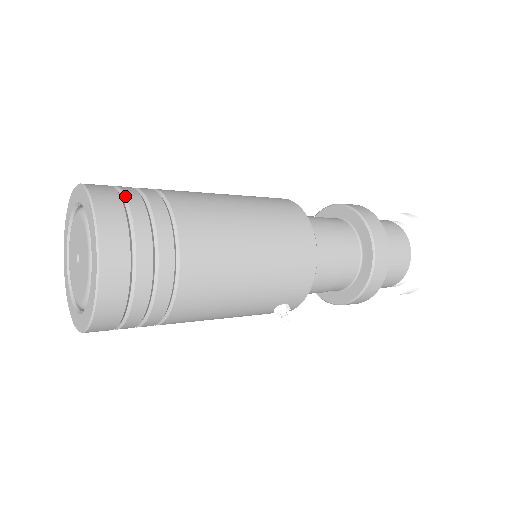
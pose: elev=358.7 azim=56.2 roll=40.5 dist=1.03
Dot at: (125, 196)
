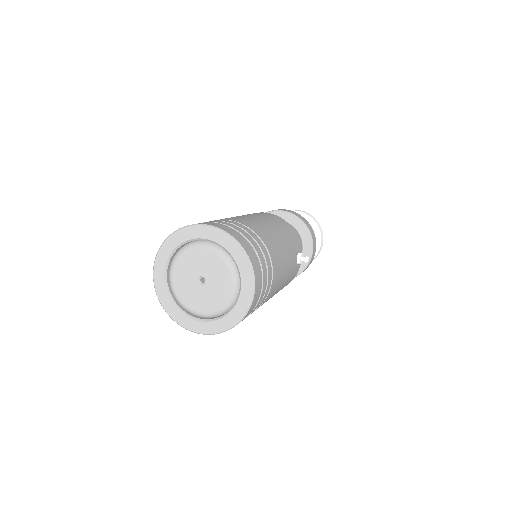
Dot at: occluded
